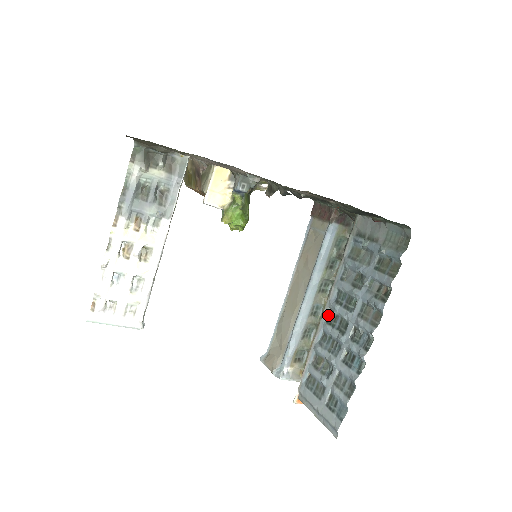
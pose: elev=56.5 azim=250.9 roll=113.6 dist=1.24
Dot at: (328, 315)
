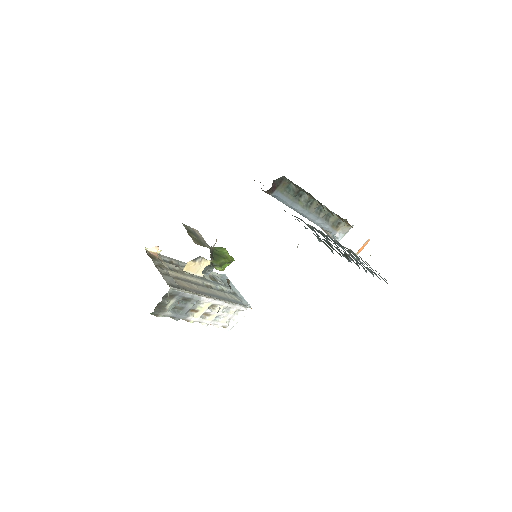
Dot at: (328, 236)
